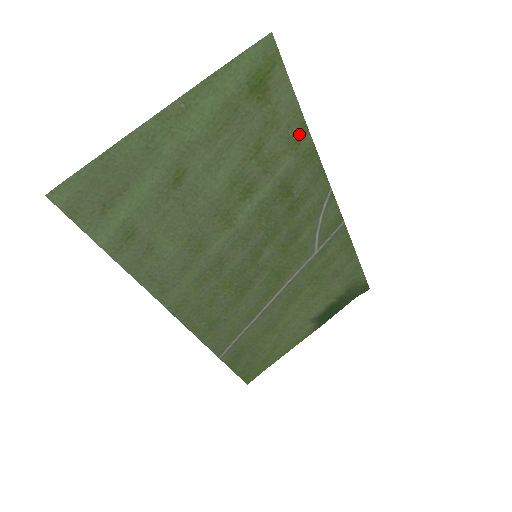
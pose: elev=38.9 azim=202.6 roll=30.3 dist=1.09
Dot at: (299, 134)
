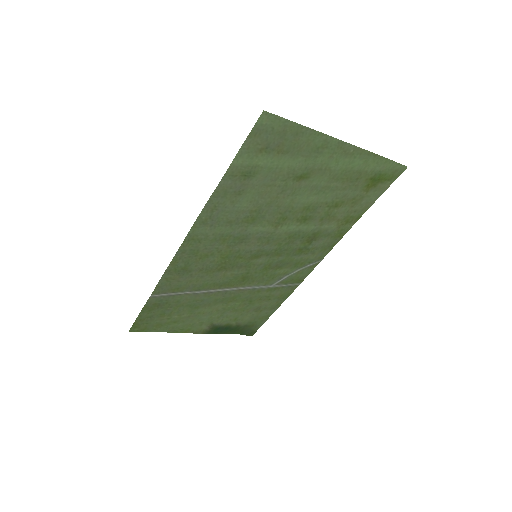
Dot at: (352, 219)
